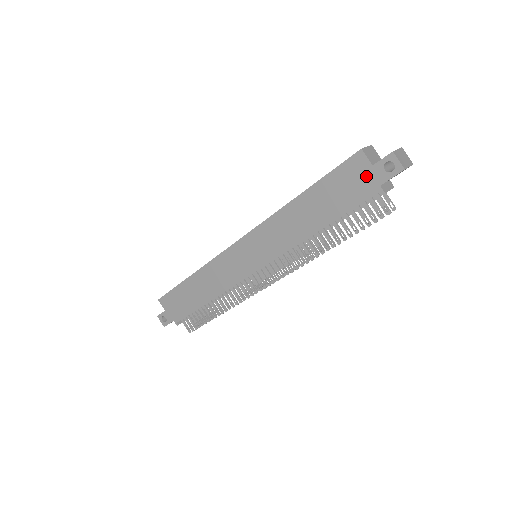
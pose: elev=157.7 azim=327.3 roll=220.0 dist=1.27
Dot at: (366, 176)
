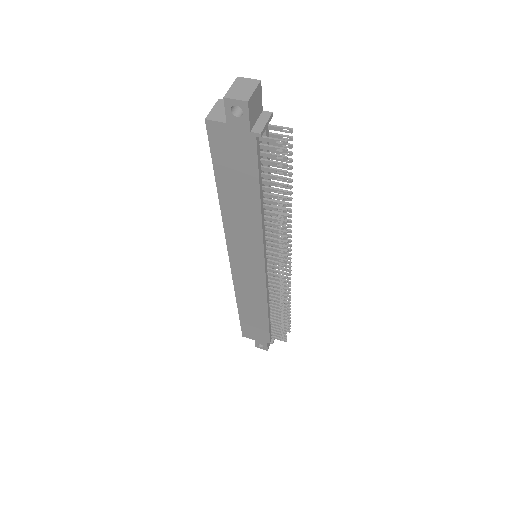
Dot at: (233, 135)
